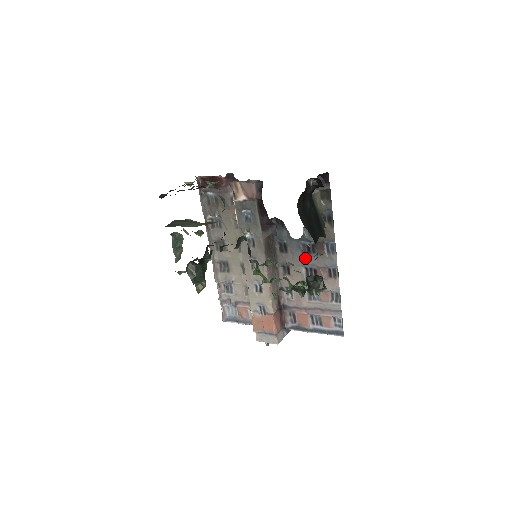
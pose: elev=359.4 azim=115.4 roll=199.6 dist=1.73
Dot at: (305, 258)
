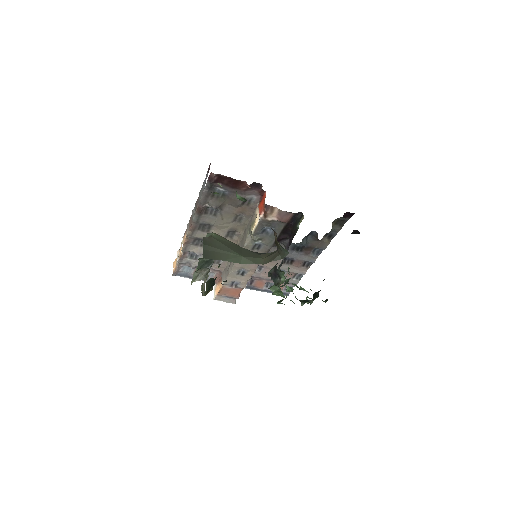
Dot at: (290, 253)
